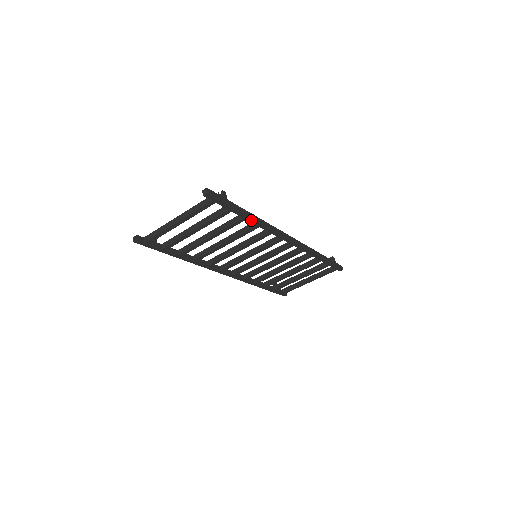
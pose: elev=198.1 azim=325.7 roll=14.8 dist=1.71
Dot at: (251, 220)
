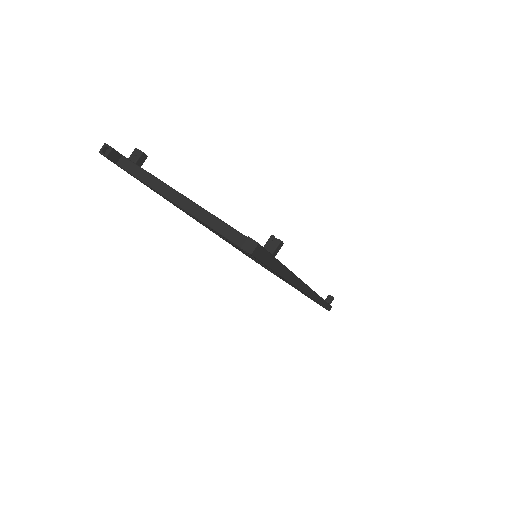
Dot at: occluded
